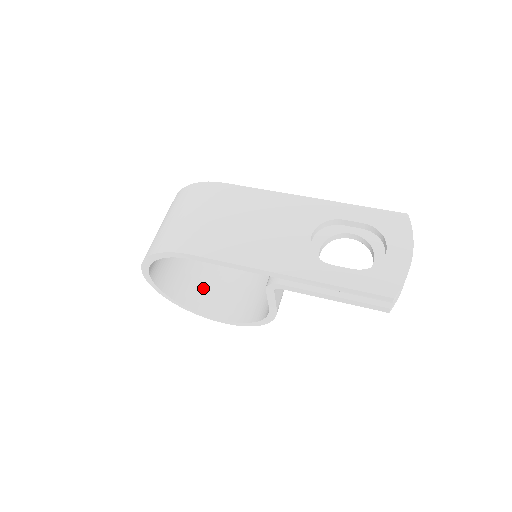
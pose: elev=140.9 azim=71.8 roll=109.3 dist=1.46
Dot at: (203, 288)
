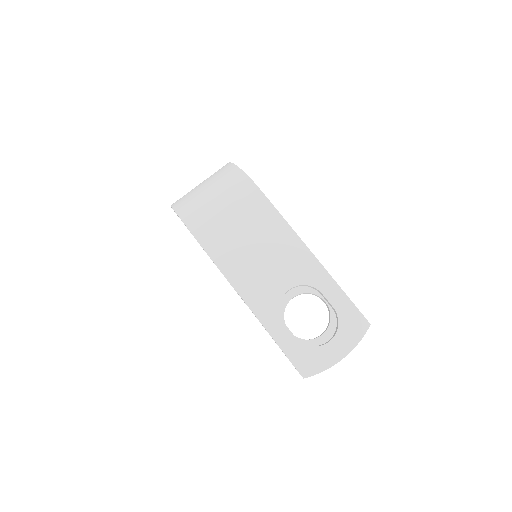
Dot at: occluded
